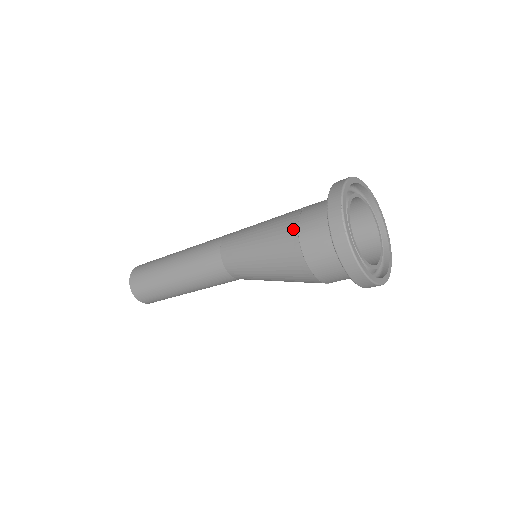
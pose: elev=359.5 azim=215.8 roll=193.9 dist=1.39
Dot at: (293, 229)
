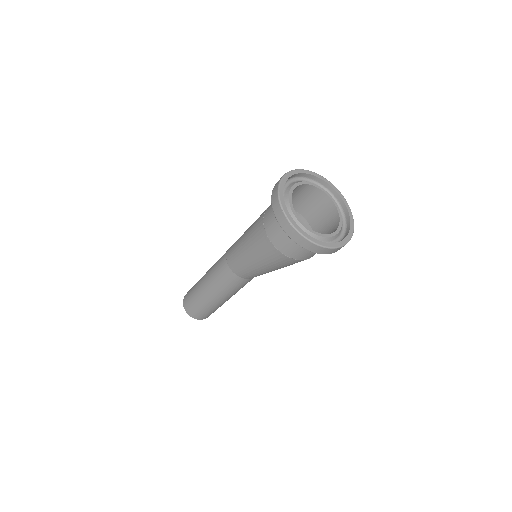
Dot at: (263, 234)
